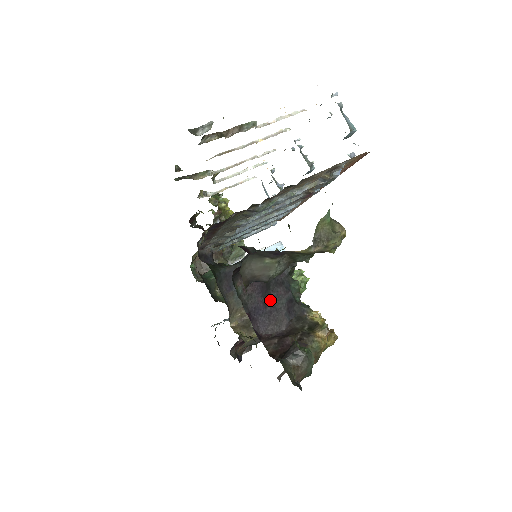
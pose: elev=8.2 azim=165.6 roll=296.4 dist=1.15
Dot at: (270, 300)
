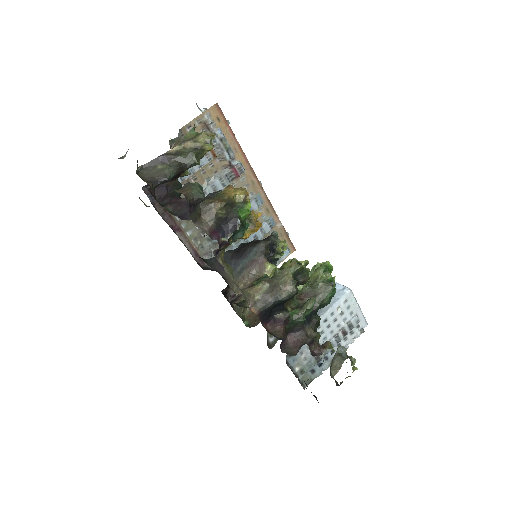
Dot at: occluded
